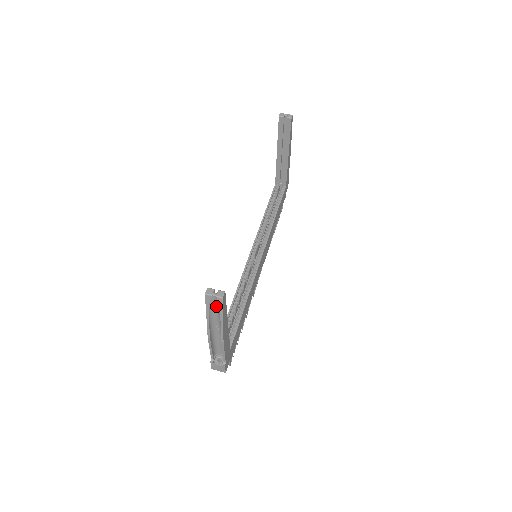
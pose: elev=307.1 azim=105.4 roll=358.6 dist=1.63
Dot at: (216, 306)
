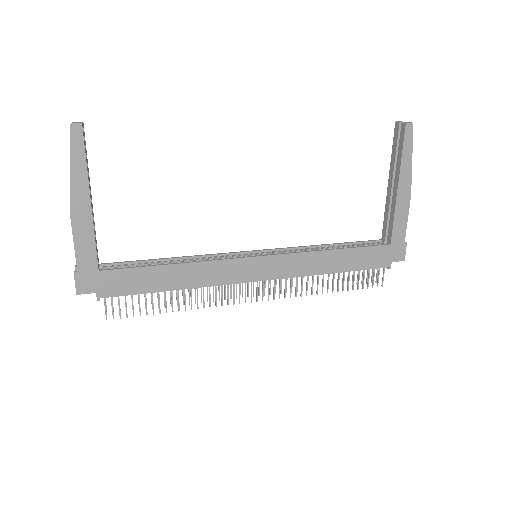
Dot at: (75, 146)
